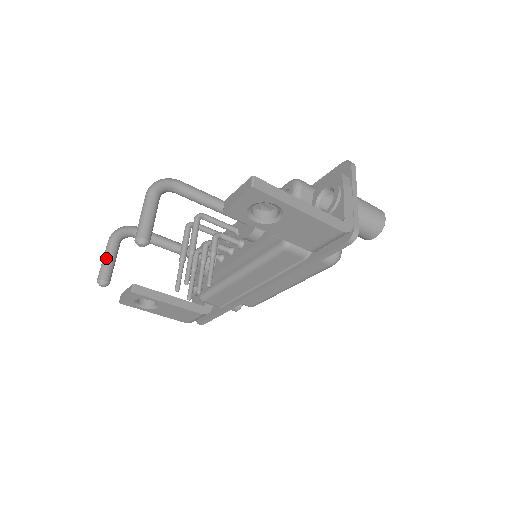
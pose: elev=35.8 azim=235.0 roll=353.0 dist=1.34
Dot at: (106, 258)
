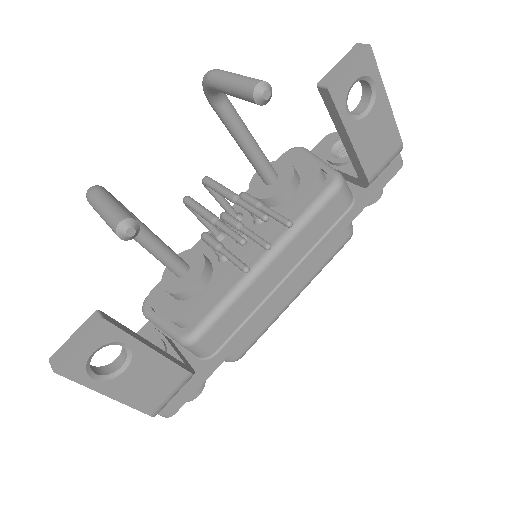
Dot at: (112, 201)
